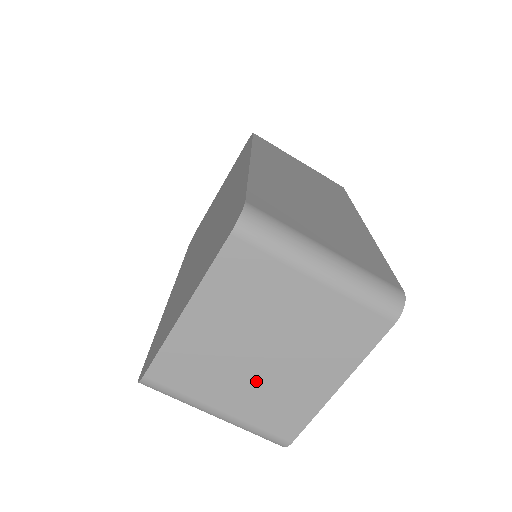
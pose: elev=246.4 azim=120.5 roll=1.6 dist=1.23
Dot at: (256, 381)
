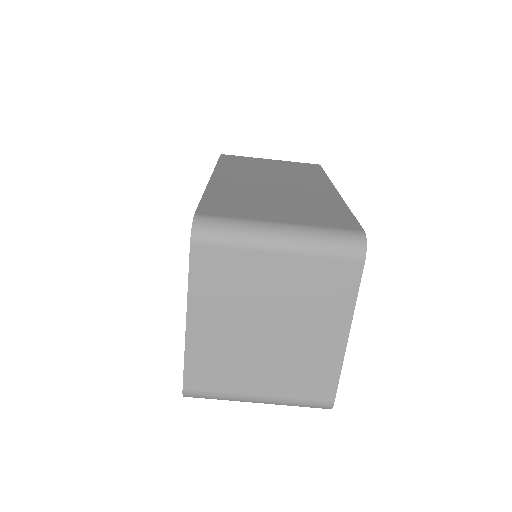
Dot at: (275, 358)
